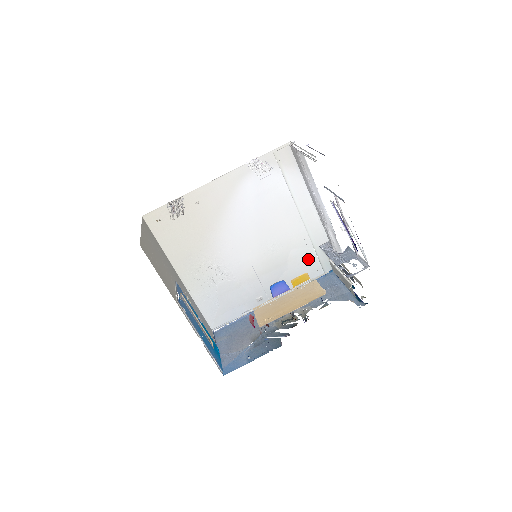
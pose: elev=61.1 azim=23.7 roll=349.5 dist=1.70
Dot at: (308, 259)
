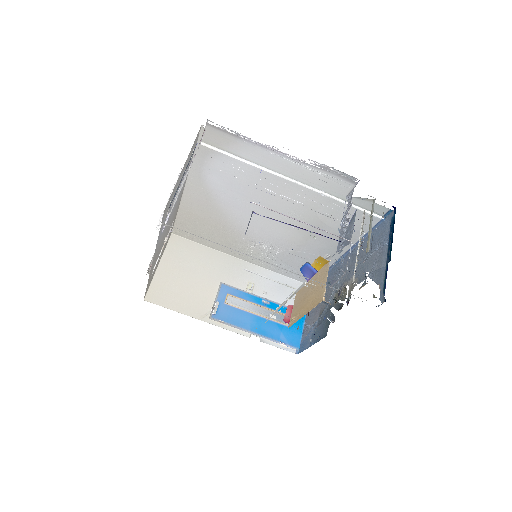
Dot at: occluded
